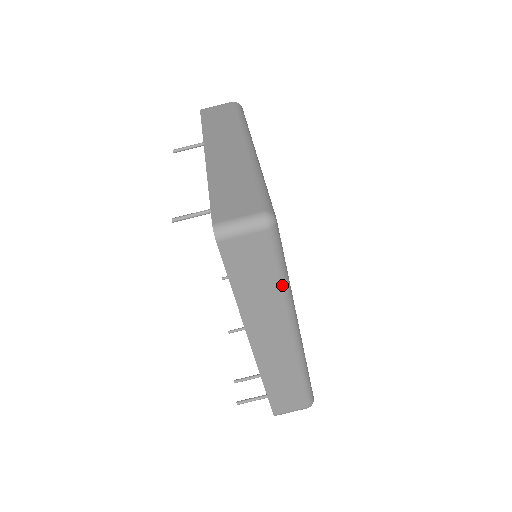
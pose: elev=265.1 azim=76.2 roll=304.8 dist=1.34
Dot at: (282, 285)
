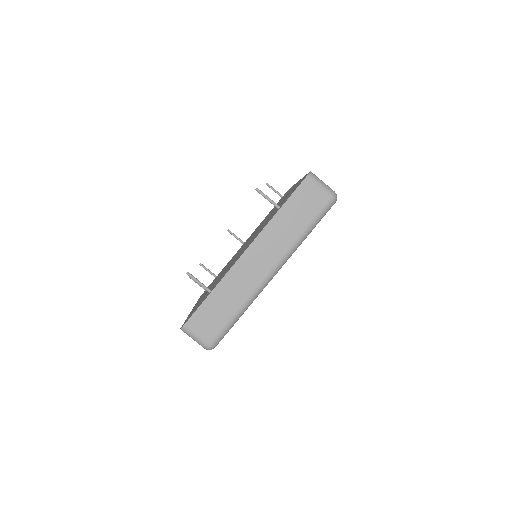
Dot at: occluded
